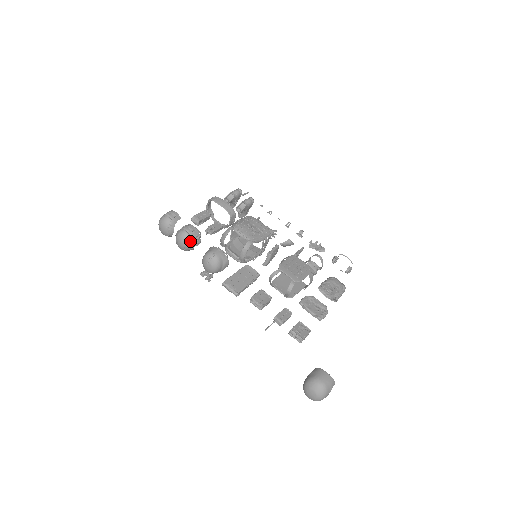
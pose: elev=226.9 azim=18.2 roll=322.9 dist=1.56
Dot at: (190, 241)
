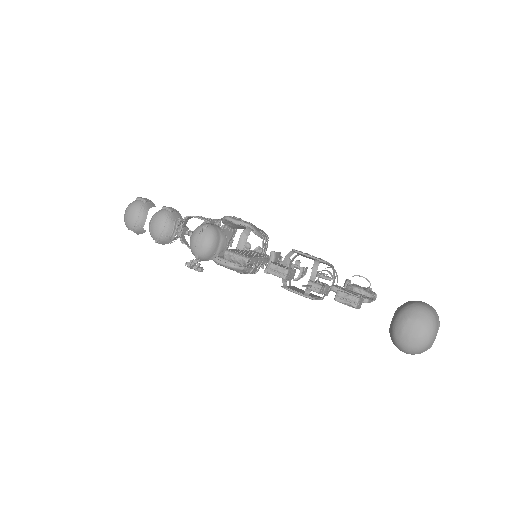
Dot at: (171, 221)
